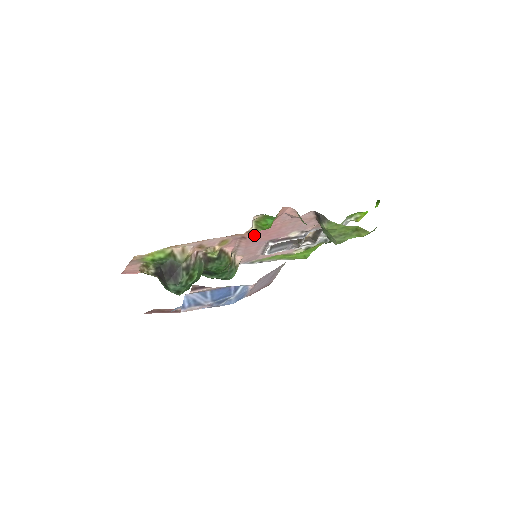
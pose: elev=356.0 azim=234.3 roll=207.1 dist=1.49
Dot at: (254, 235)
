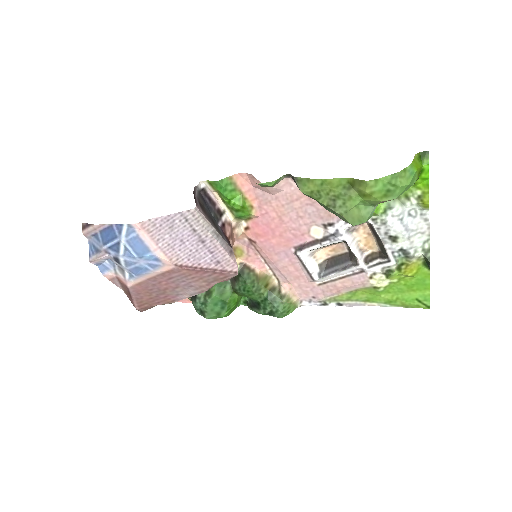
Dot at: (260, 235)
